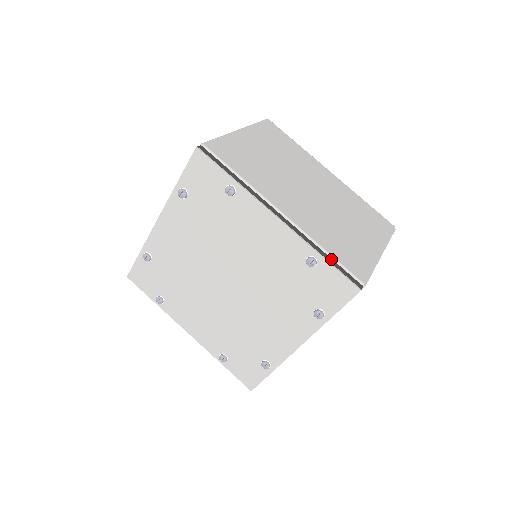
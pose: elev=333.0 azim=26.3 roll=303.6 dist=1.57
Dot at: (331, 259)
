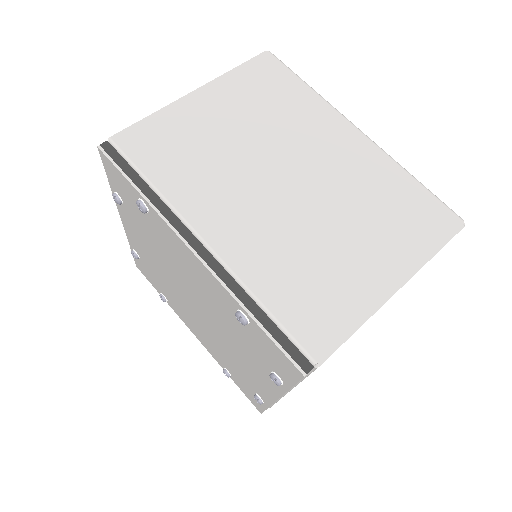
Dot at: (267, 318)
